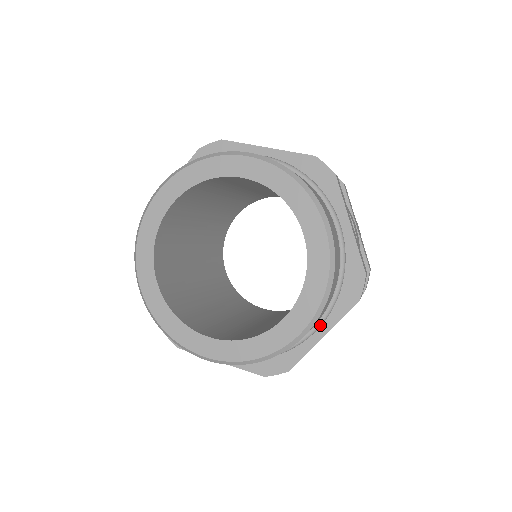
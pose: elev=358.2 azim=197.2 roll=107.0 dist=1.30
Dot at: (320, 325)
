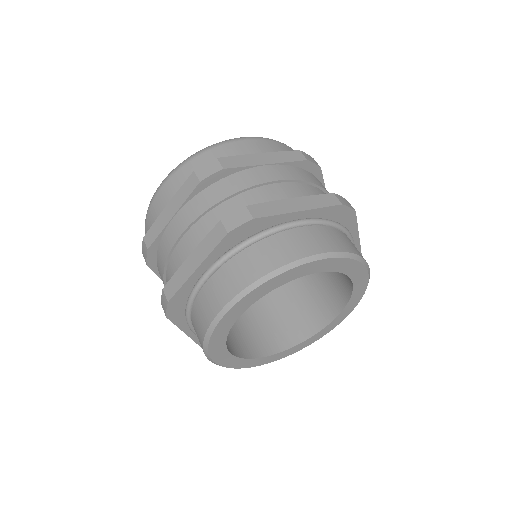
Dot at: occluded
